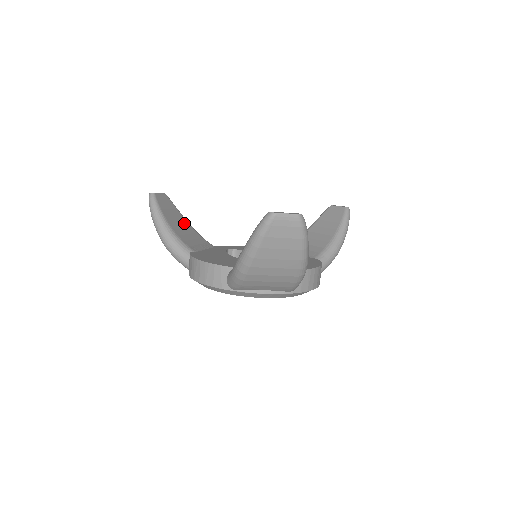
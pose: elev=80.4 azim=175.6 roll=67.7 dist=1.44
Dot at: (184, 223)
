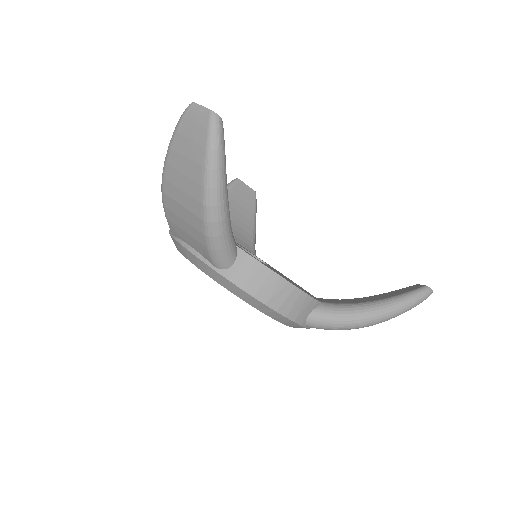
Dot at: (247, 220)
